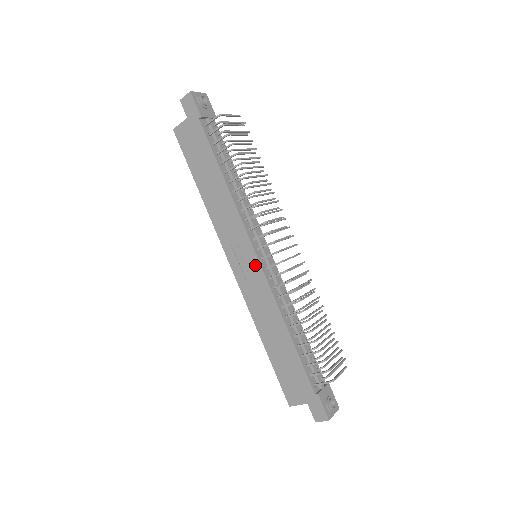
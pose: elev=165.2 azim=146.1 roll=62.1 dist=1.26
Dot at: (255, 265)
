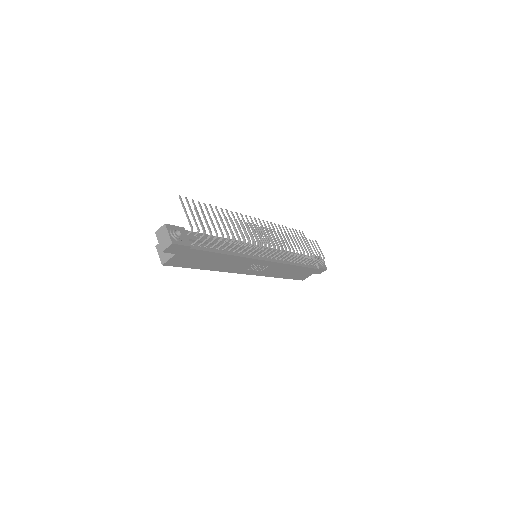
Dot at: (267, 264)
